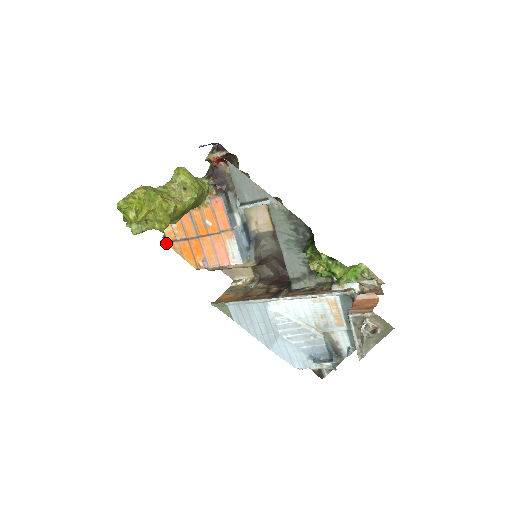
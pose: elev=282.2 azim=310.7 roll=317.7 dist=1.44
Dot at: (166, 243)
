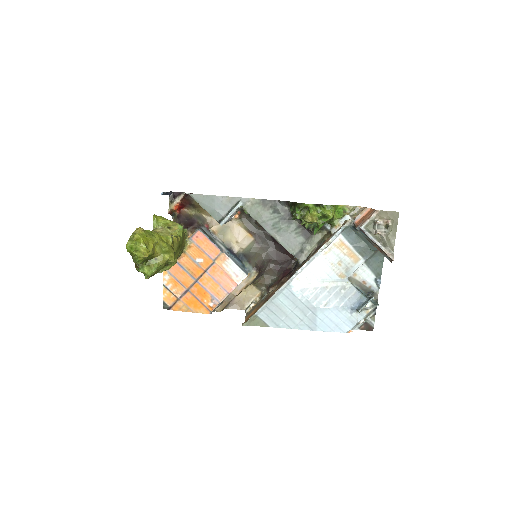
Dot at: occluded
